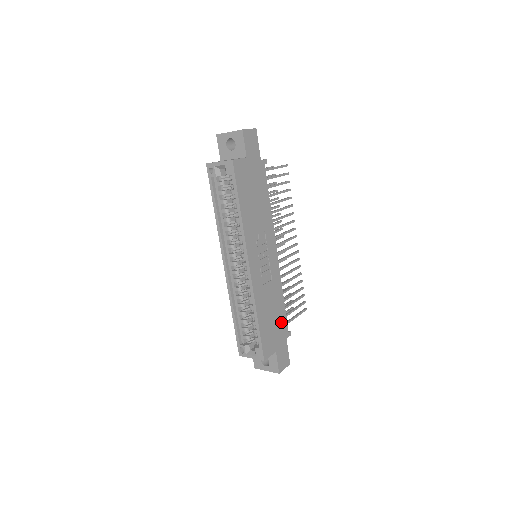
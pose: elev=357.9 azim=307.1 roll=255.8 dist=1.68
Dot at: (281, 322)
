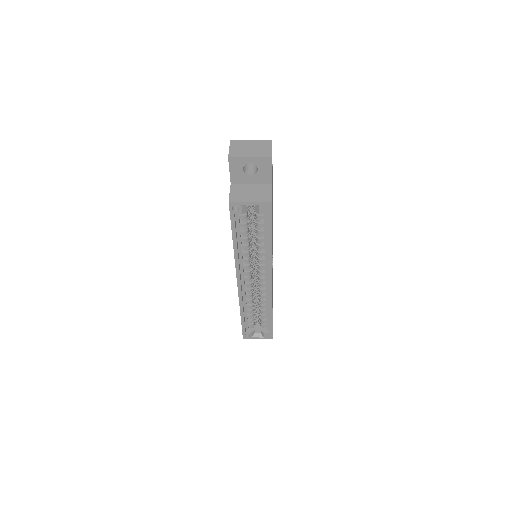
Dot at: occluded
